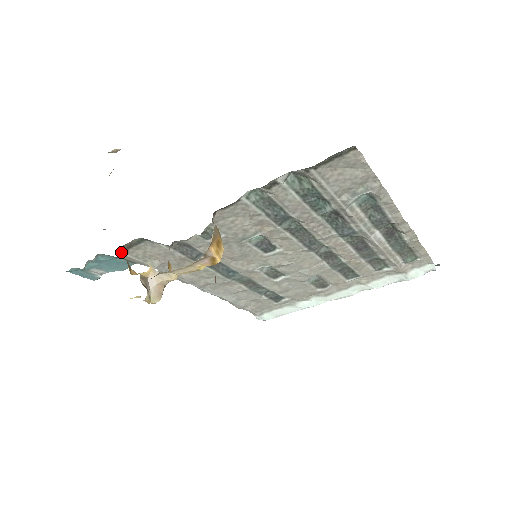
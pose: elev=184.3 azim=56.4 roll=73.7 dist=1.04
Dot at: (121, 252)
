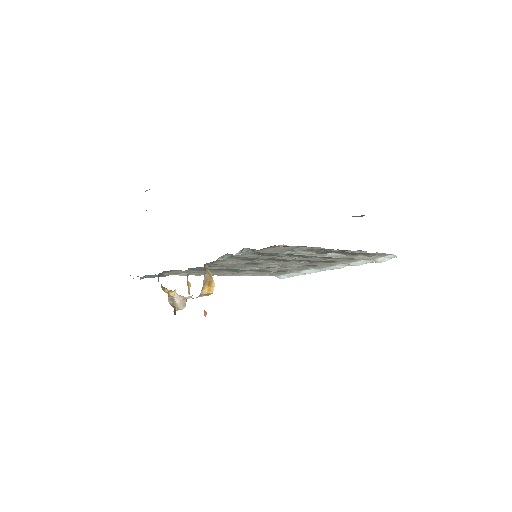
Dot at: (158, 276)
